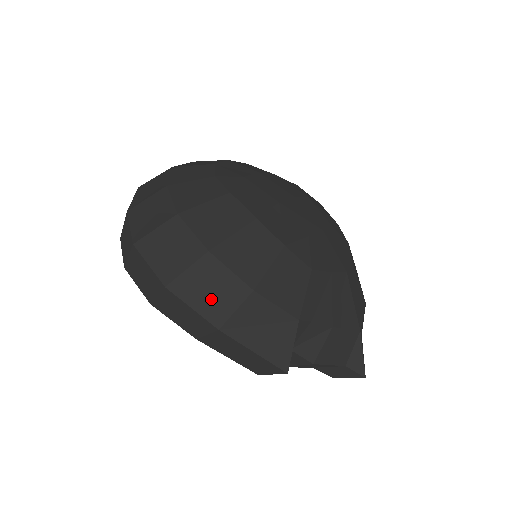
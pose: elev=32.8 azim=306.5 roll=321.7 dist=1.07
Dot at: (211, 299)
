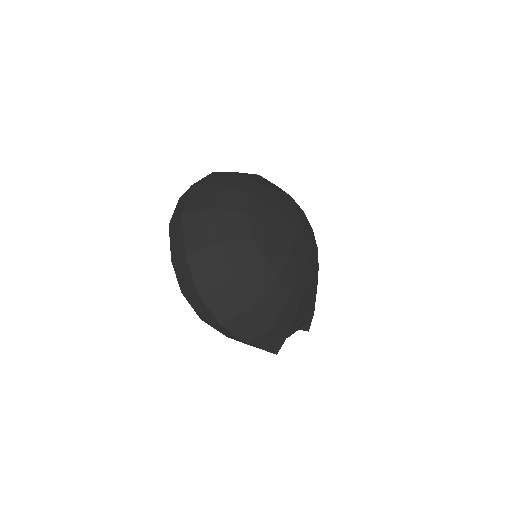
Dot at: (247, 331)
